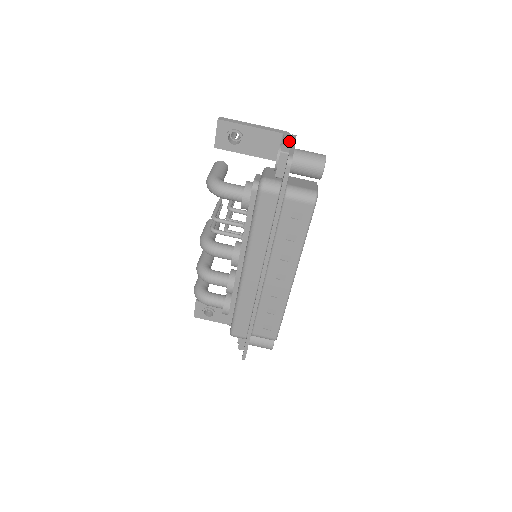
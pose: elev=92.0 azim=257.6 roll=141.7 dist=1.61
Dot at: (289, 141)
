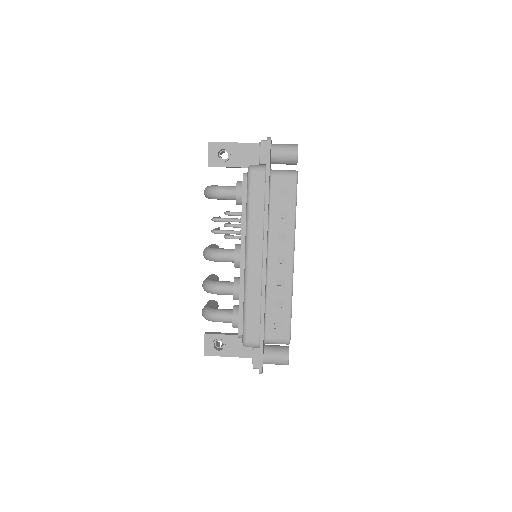
Dot at: occluded
